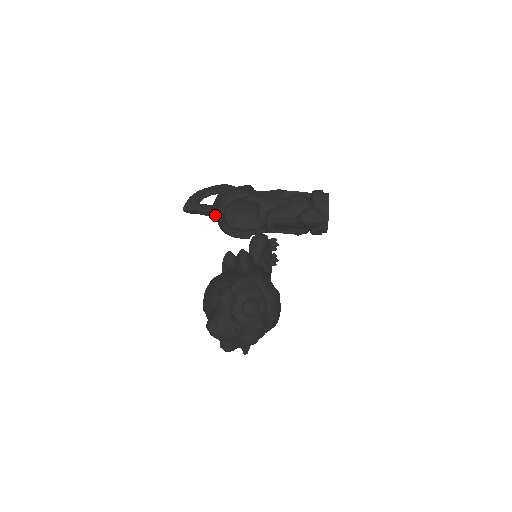
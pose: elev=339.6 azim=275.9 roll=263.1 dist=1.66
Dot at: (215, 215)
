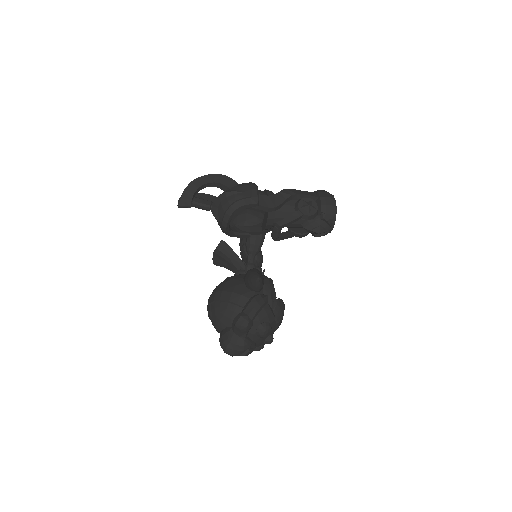
Dot at: (218, 219)
